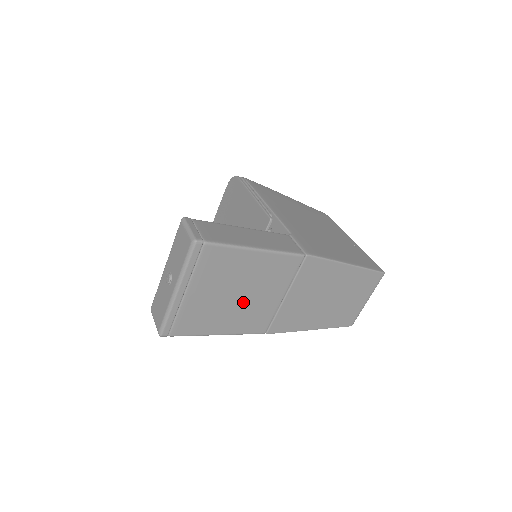
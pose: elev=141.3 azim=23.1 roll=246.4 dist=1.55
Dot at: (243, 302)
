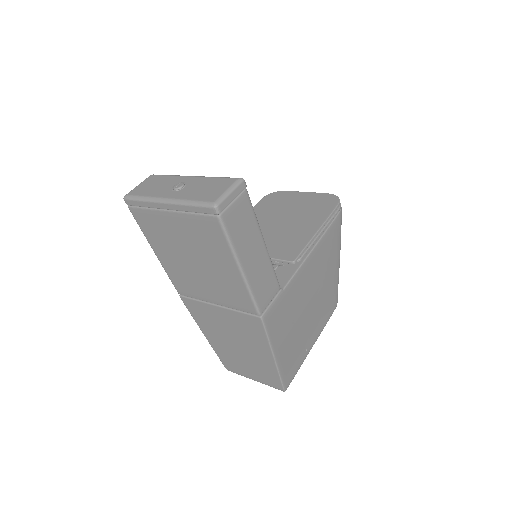
Dot at: (191, 267)
